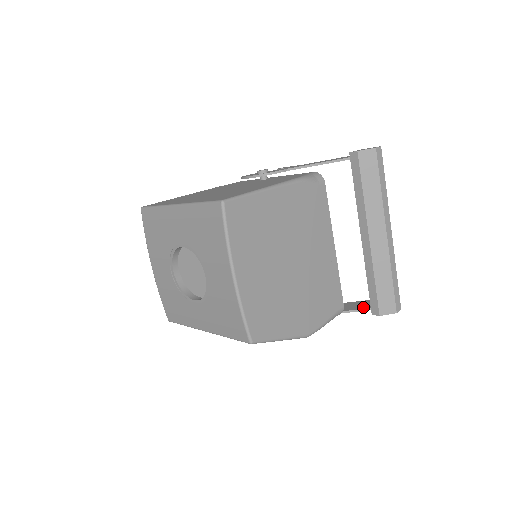
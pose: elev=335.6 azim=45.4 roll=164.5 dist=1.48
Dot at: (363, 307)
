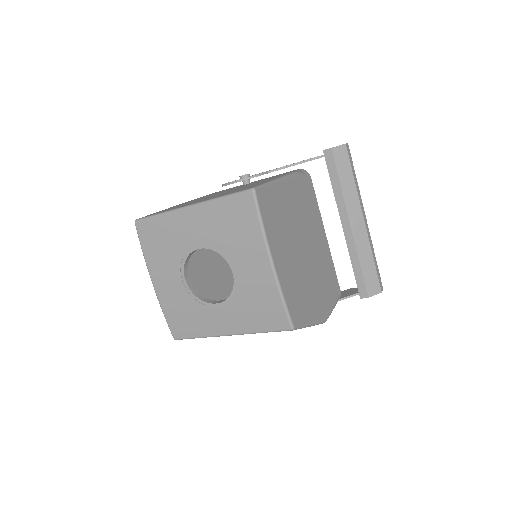
Dot at: (351, 294)
